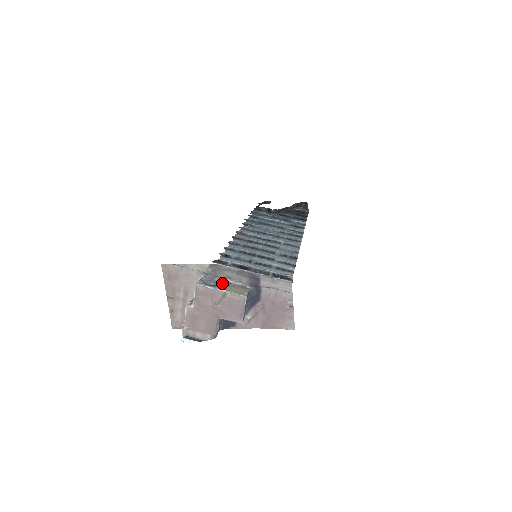
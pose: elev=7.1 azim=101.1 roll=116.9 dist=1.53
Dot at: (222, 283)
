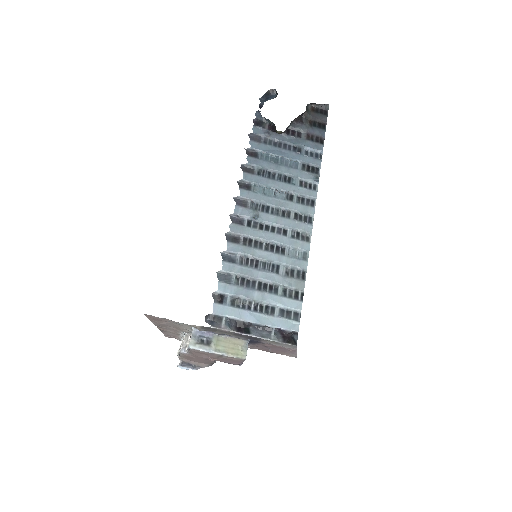
Dot at: (217, 335)
